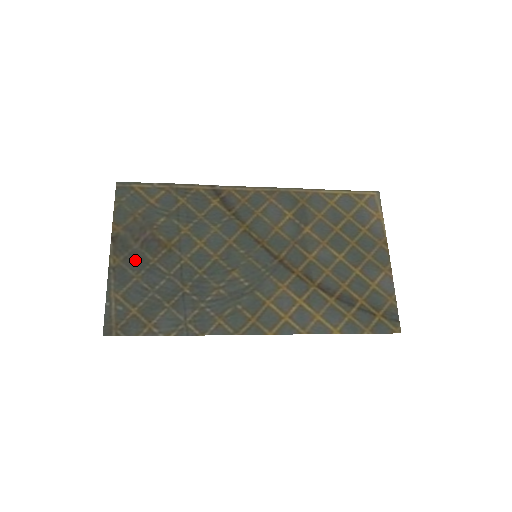
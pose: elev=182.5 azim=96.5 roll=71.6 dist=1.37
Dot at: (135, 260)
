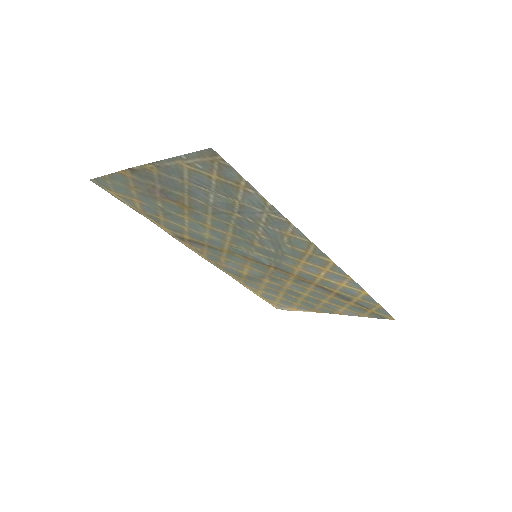
Dot at: (169, 183)
